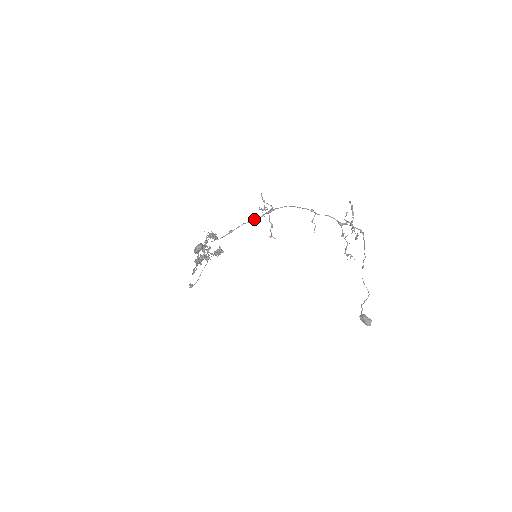
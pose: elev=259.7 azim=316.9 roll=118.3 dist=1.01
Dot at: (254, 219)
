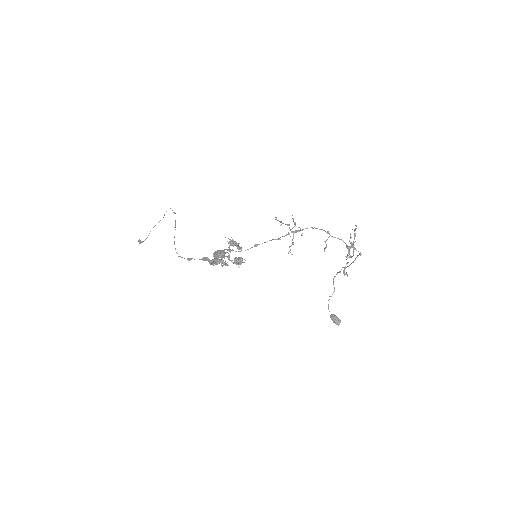
Dot at: (280, 237)
